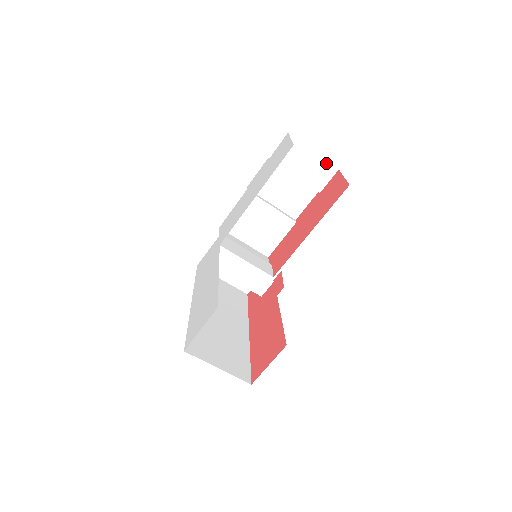
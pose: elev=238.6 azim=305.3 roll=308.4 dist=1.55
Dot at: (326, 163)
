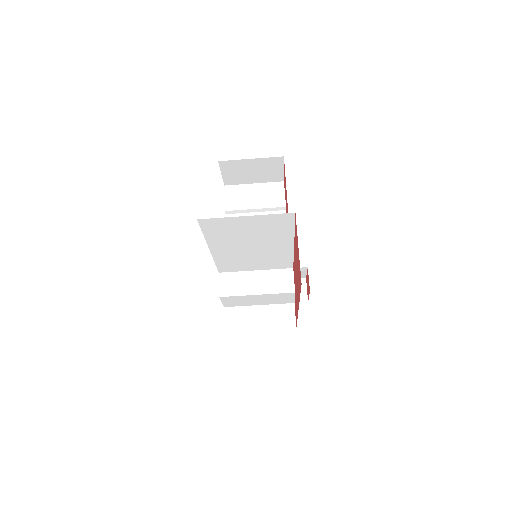
Dot at: (270, 184)
